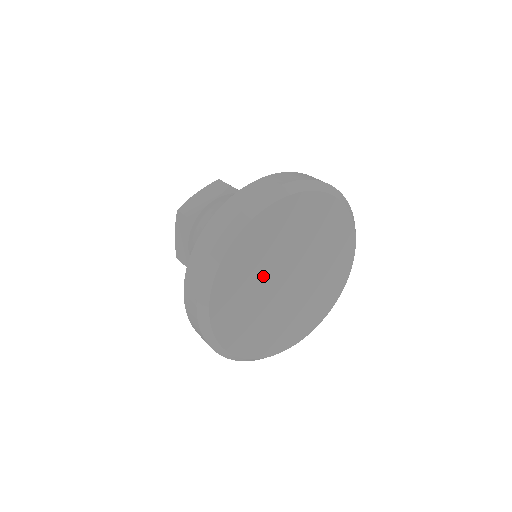
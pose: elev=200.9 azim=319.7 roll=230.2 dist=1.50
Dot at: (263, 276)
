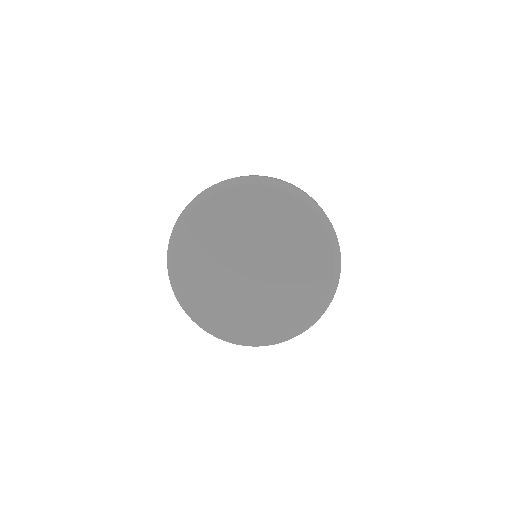
Dot at: (220, 271)
